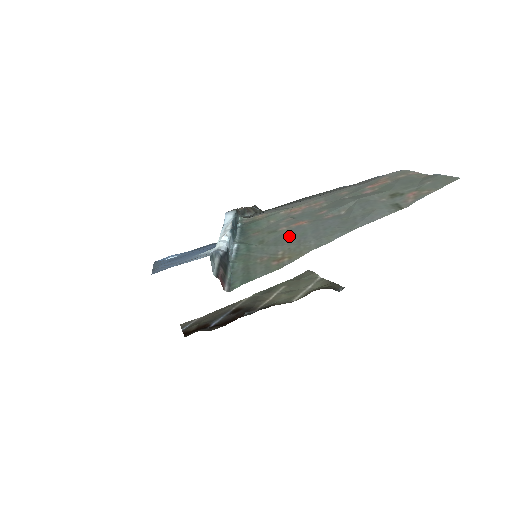
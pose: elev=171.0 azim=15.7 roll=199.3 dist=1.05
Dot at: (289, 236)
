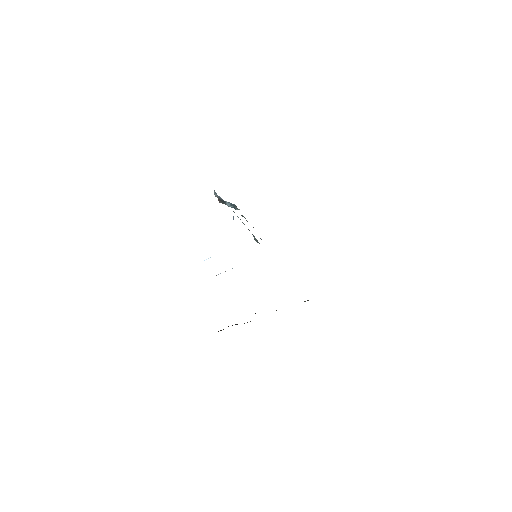
Dot at: occluded
